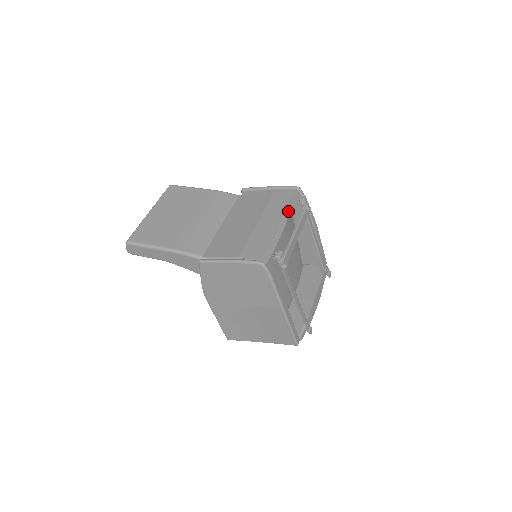
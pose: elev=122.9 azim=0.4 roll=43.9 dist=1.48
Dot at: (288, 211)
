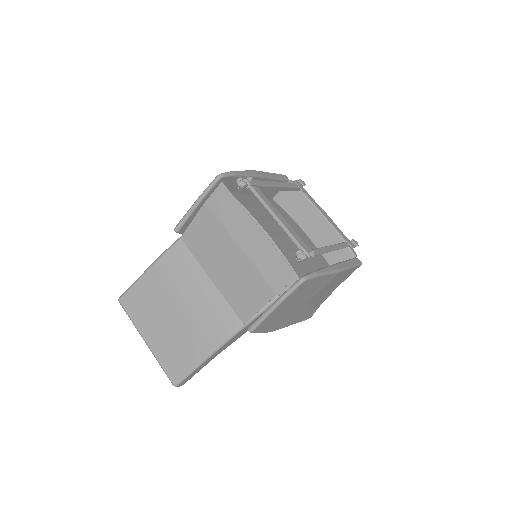
Dot at: occluded
